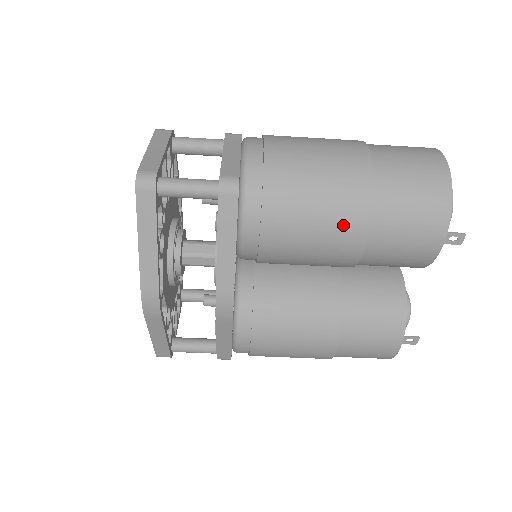
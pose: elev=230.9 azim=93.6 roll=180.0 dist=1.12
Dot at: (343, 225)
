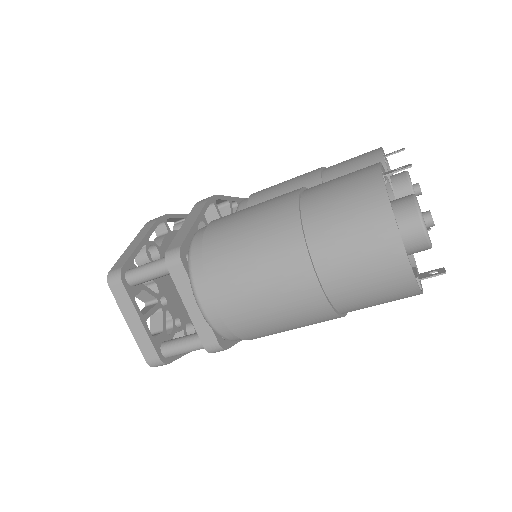
Dot at: occluded
